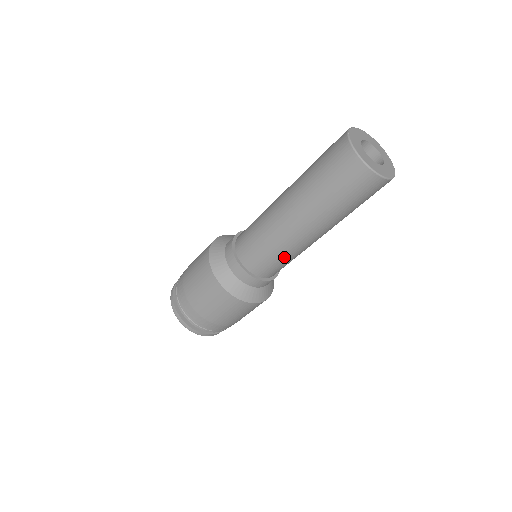
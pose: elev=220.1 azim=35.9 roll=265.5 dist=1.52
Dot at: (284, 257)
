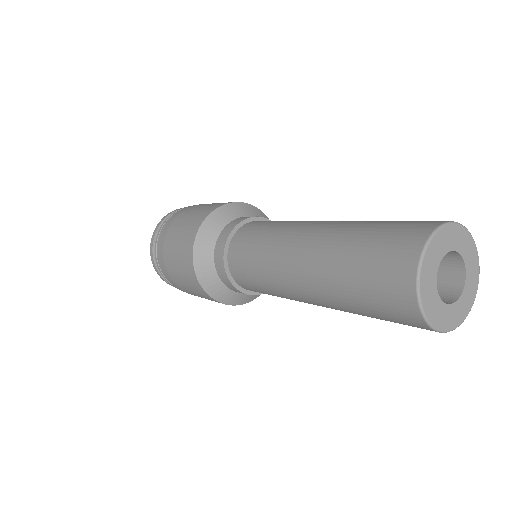
Dot at: occluded
